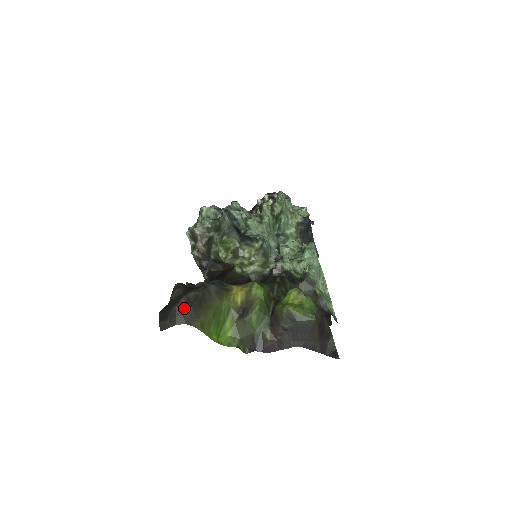
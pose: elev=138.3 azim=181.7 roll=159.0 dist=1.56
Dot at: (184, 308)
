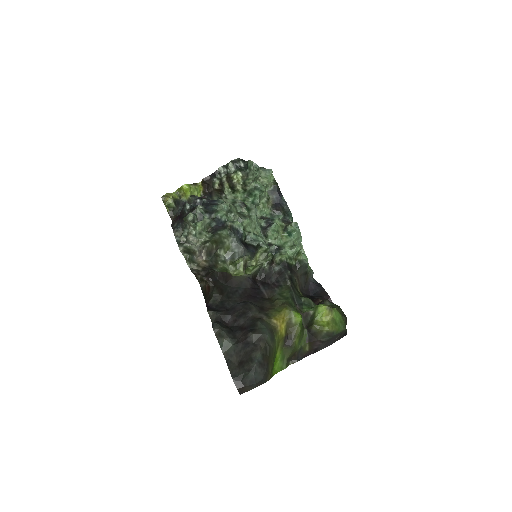
Dot at: (260, 373)
